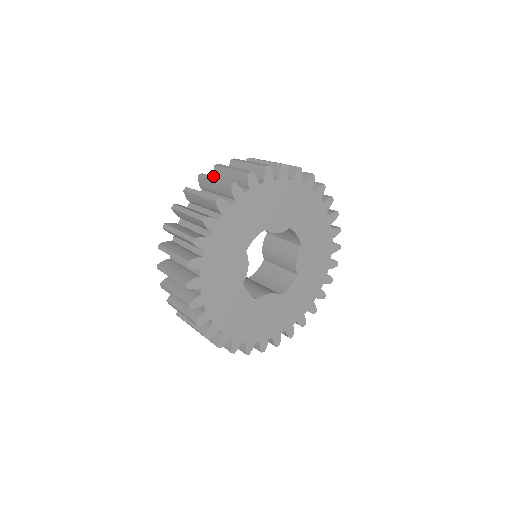
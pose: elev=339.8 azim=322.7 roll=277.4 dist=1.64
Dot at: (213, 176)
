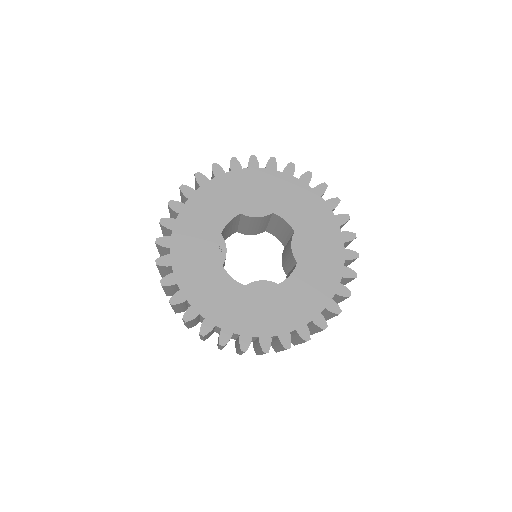
Dot at: occluded
